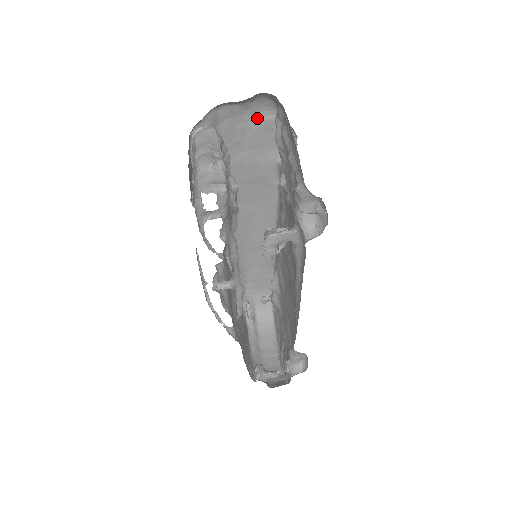
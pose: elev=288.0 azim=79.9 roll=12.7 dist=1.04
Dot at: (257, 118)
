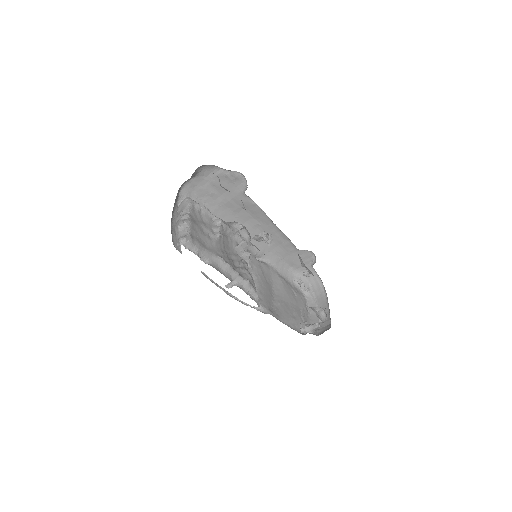
Dot at: (212, 176)
